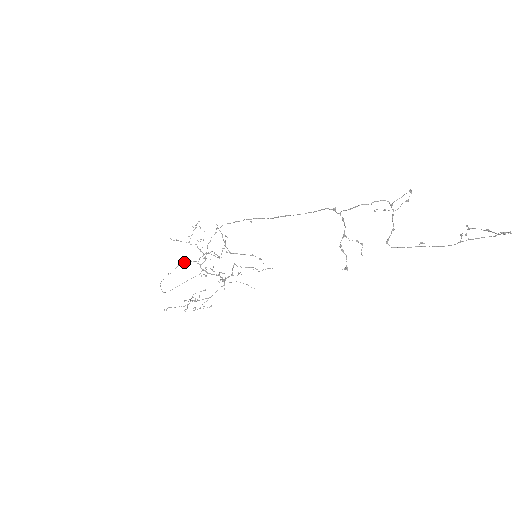
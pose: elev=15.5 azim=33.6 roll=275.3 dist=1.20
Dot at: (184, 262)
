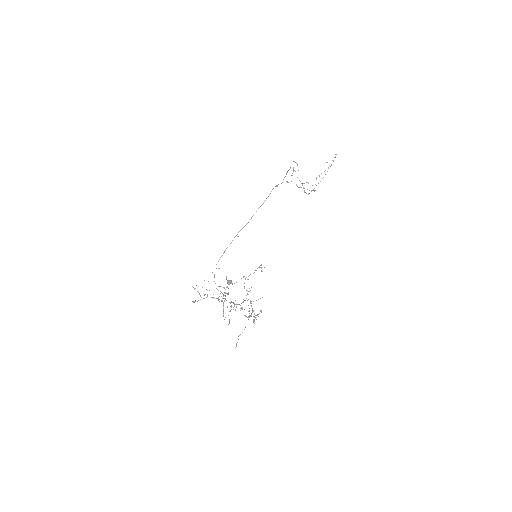
Dot at: (228, 282)
